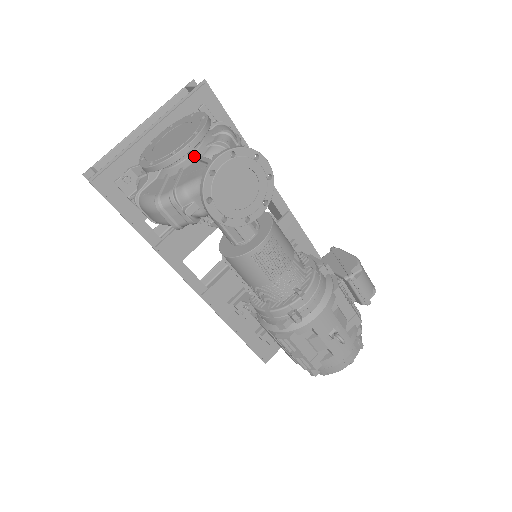
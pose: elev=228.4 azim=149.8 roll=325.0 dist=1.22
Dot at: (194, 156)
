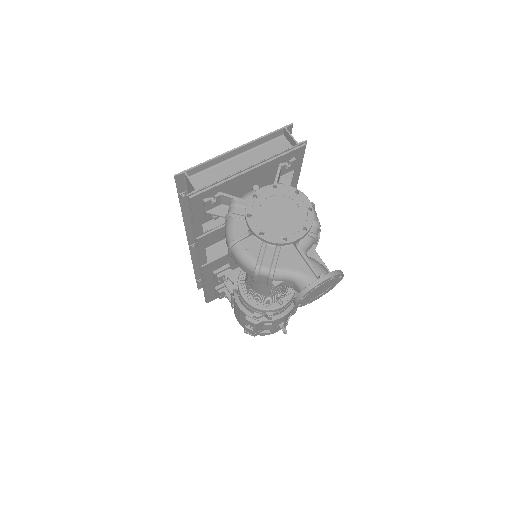
Dot at: (295, 244)
